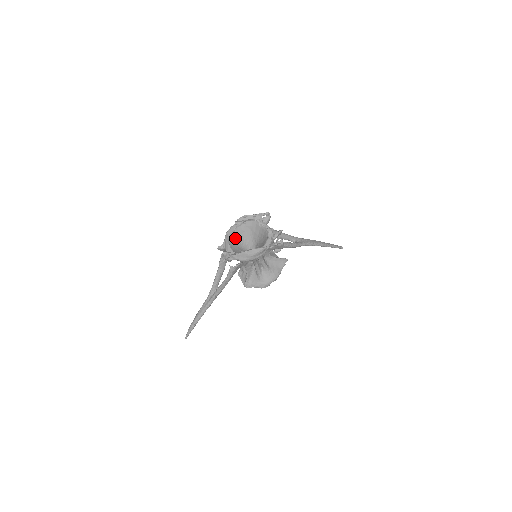
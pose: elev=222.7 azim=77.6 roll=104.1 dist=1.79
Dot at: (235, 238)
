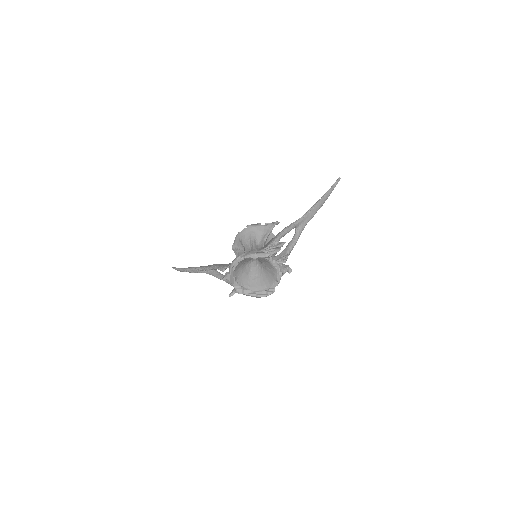
Dot at: (239, 265)
